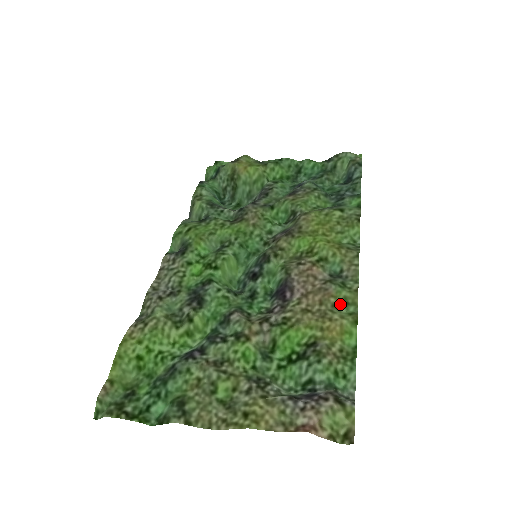
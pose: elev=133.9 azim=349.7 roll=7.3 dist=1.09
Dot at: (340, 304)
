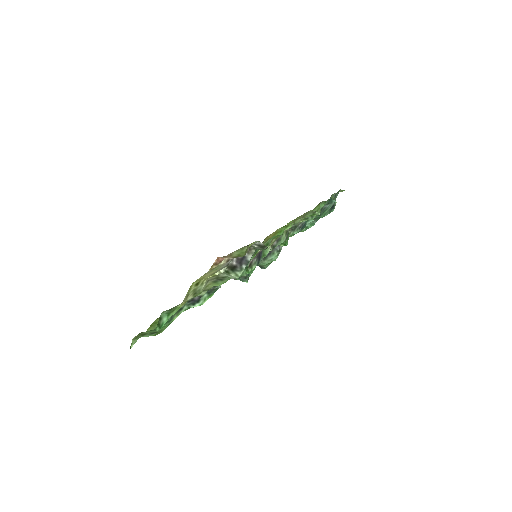
Dot at: occluded
